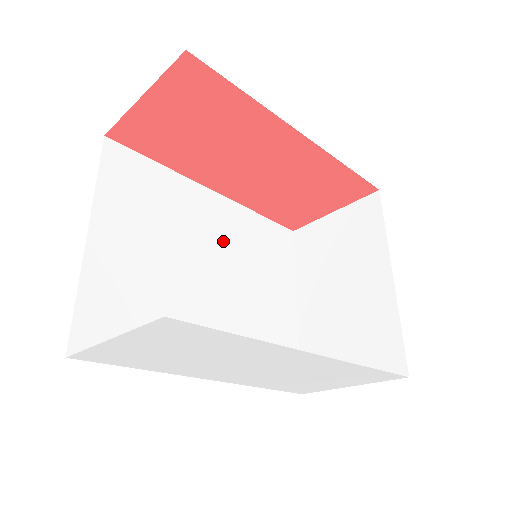
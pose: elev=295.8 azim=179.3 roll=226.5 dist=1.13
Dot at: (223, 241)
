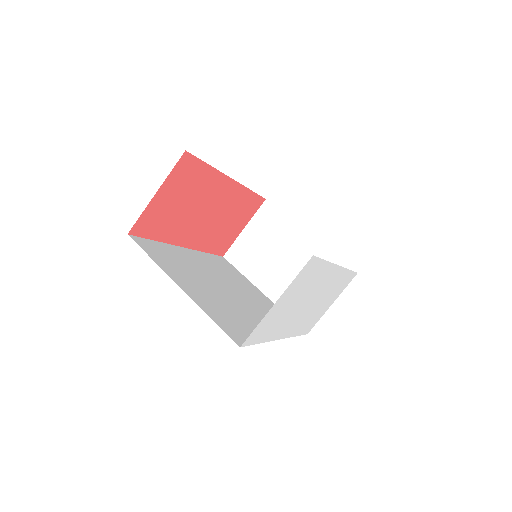
Dot at: (213, 272)
